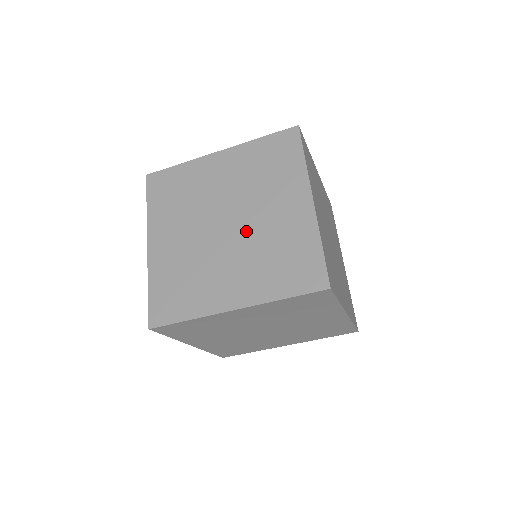
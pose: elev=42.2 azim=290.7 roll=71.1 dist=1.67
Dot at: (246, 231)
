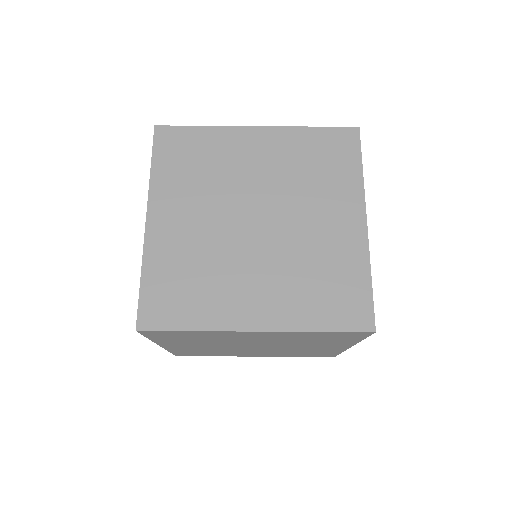
Dot at: (282, 237)
